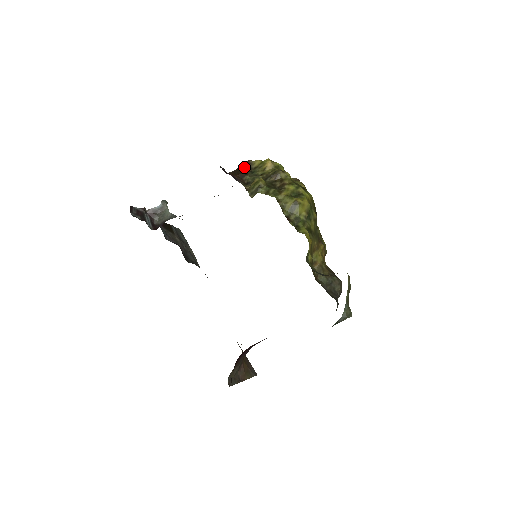
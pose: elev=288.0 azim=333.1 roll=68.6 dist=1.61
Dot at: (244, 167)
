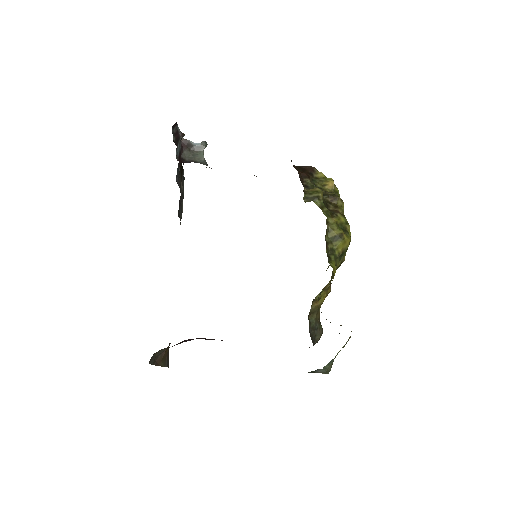
Dot at: (307, 170)
